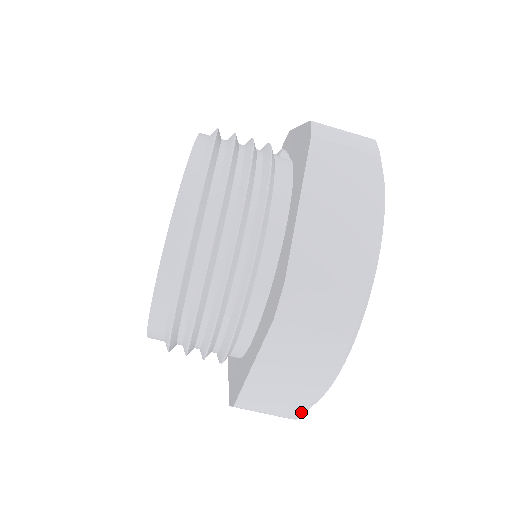
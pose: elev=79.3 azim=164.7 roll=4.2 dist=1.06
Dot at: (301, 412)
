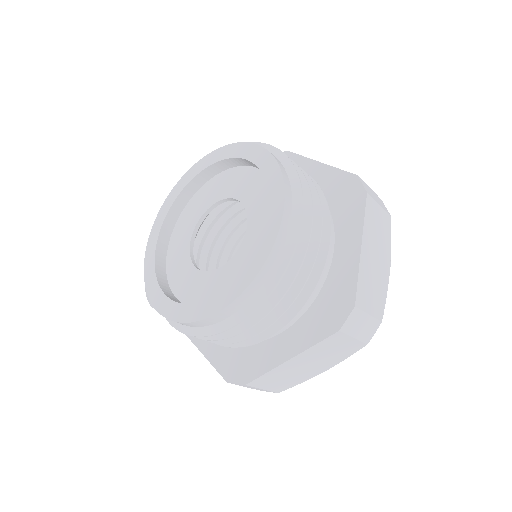
Dot at: (287, 388)
